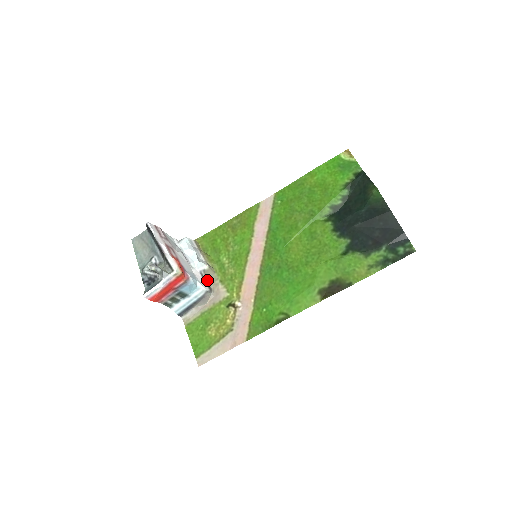
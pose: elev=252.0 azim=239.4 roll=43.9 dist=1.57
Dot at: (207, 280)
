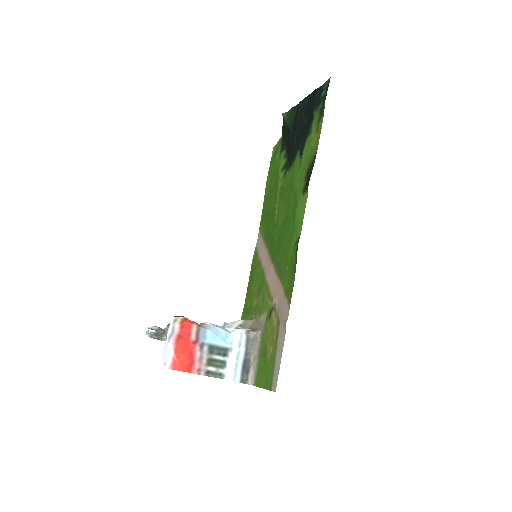
Dot at: occluded
